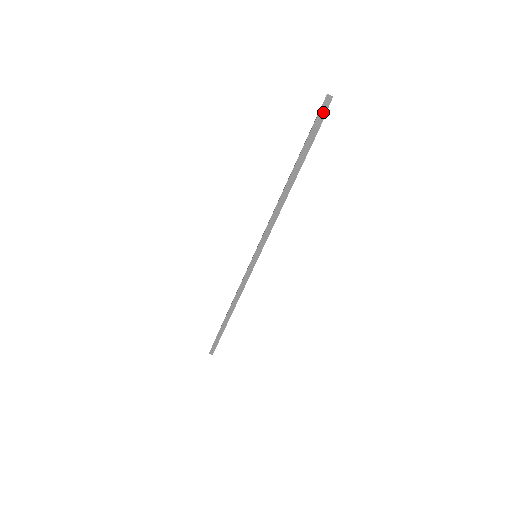
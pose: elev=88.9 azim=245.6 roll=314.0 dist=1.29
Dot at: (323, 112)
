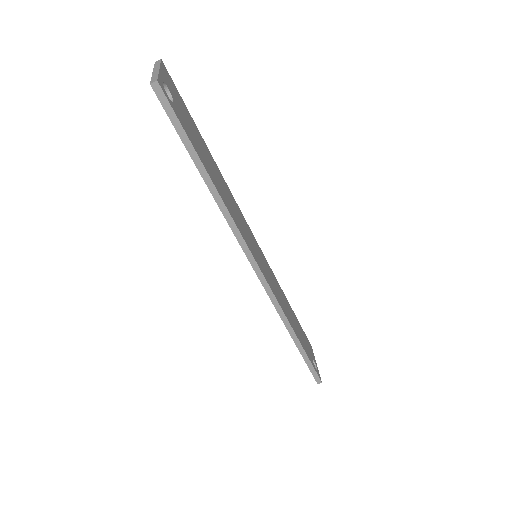
Dot at: (156, 72)
